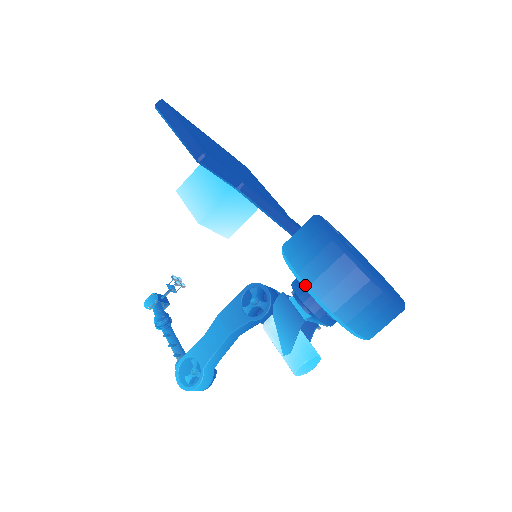
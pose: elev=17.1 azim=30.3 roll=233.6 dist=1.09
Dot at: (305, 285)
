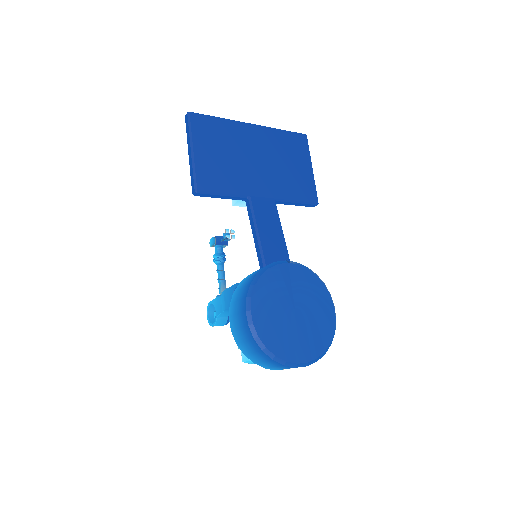
Dot at: (231, 328)
